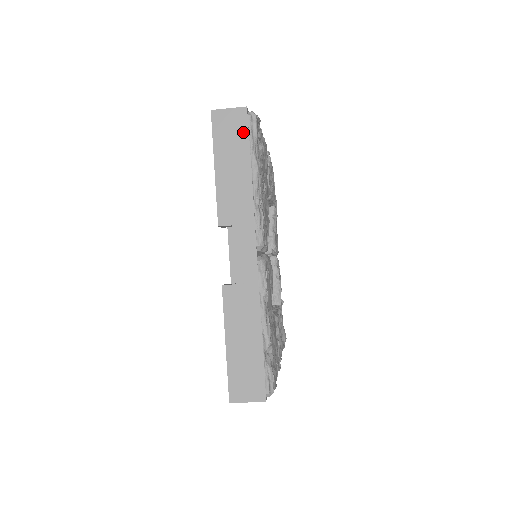
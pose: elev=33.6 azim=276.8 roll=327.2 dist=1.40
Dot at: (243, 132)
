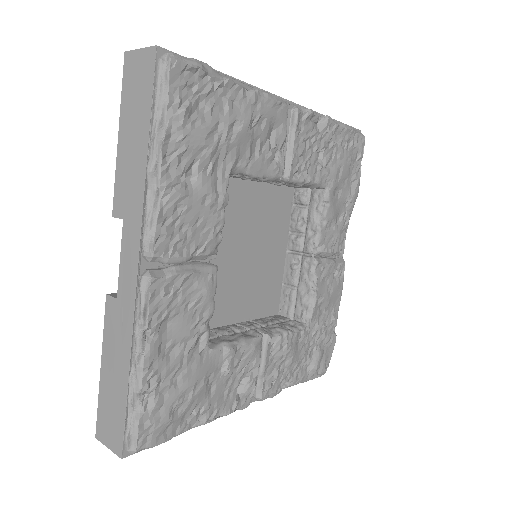
Dot at: (148, 86)
